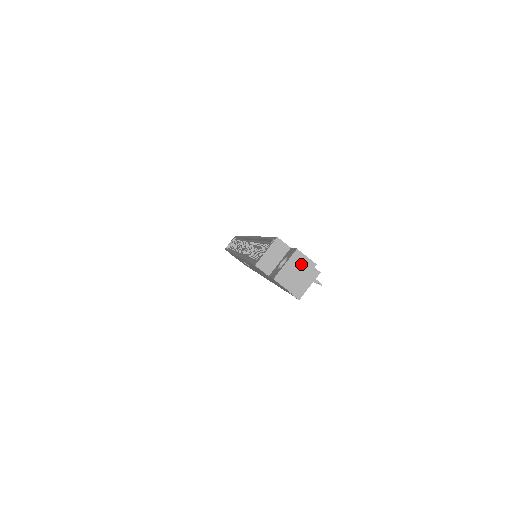
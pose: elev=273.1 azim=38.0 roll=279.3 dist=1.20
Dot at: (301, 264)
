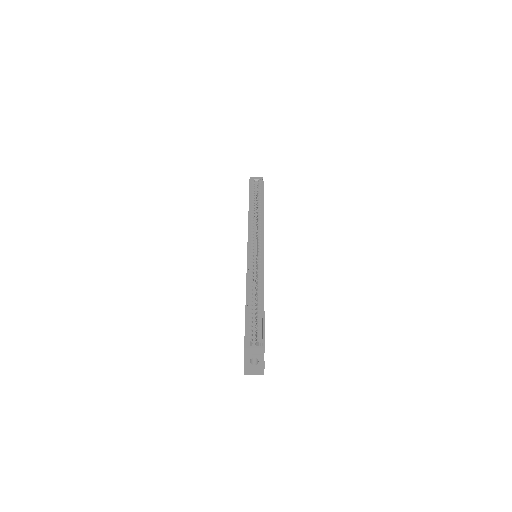
Dot at: (259, 372)
